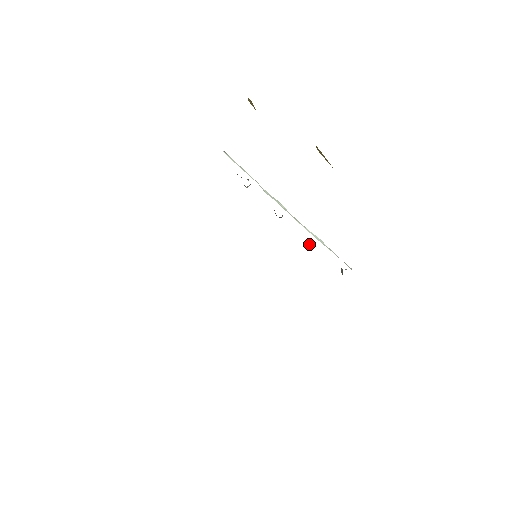
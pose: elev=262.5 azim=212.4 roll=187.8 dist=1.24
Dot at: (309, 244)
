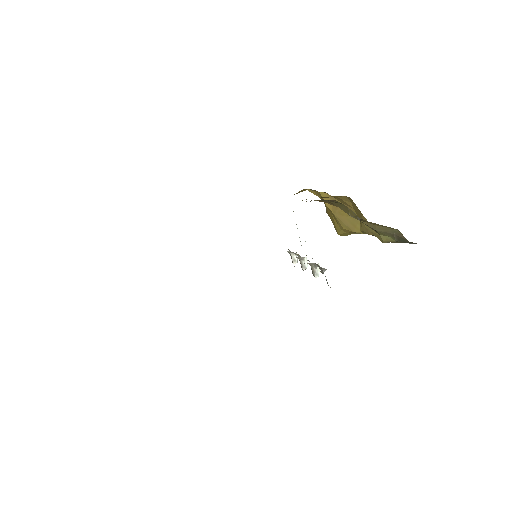
Dot at: (312, 270)
